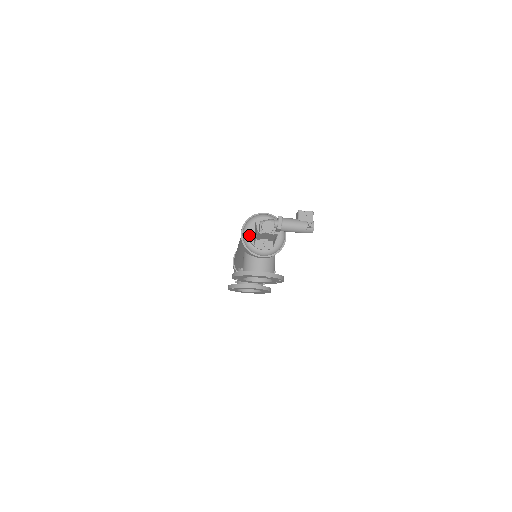
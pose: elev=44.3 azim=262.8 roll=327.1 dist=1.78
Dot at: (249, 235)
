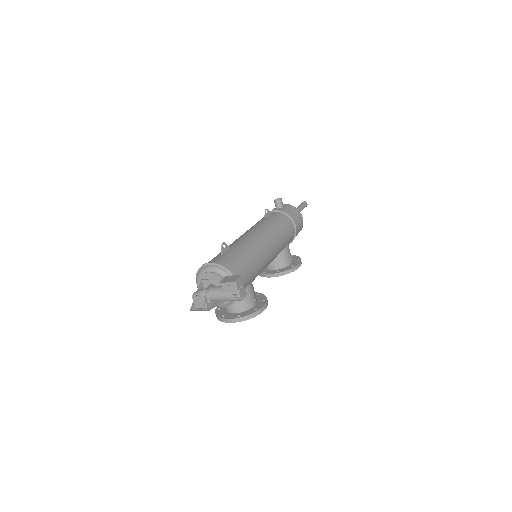
Dot at: occluded
